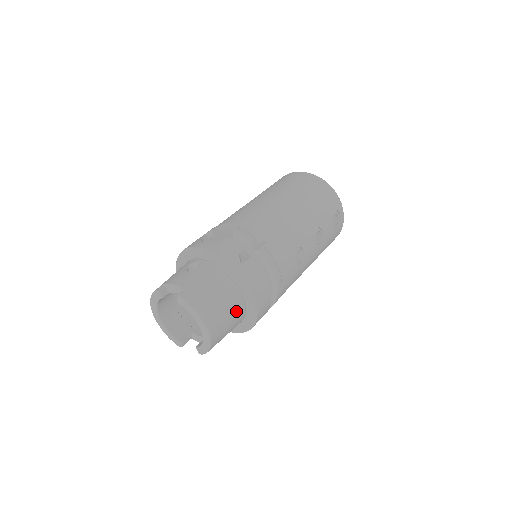
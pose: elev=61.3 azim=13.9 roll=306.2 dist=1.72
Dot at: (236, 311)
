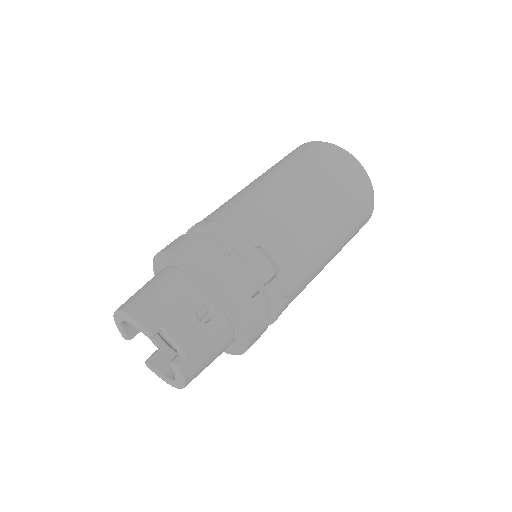
Dot at: occluded
